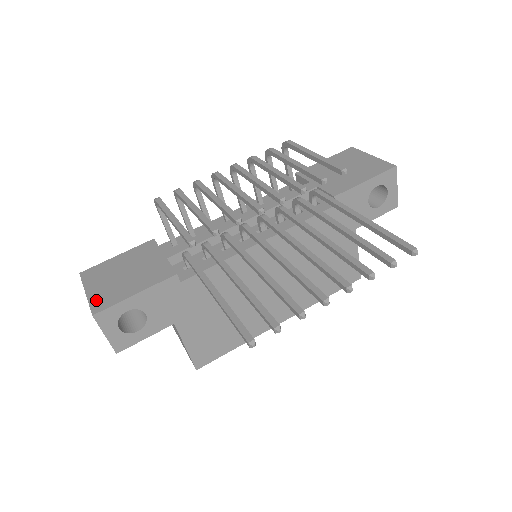
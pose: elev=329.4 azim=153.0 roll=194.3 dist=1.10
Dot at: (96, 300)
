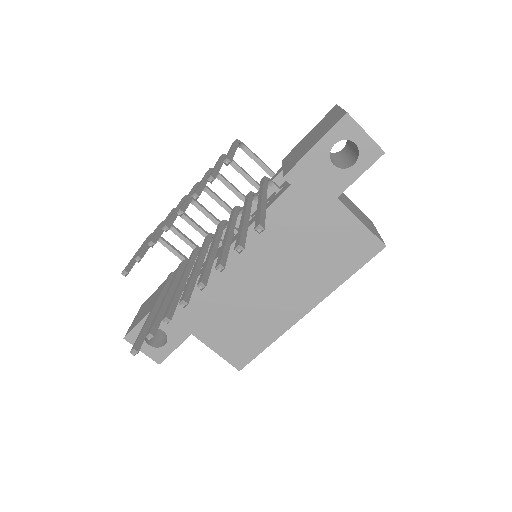
Dot at: (132, 325)
